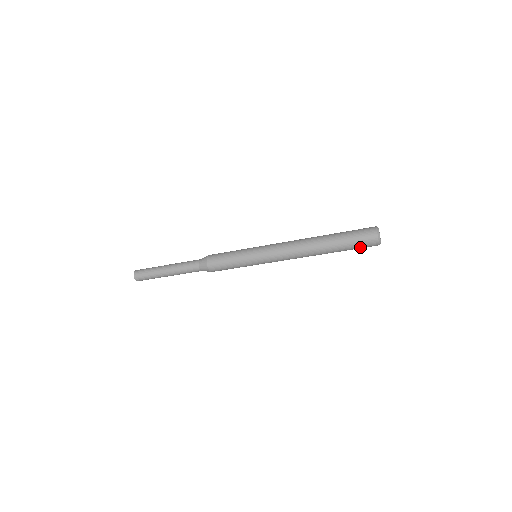
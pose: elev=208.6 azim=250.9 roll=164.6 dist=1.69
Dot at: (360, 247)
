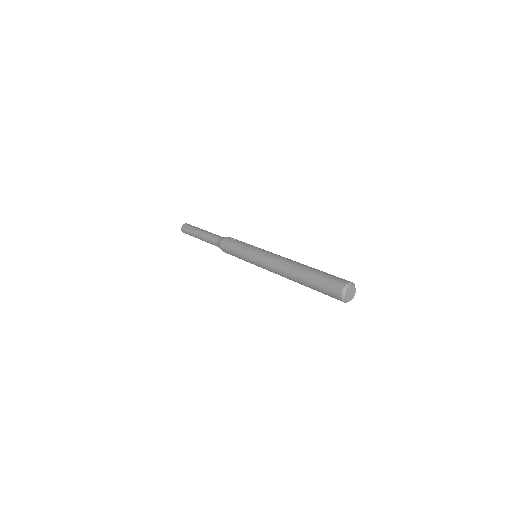
Dot at: occluded
